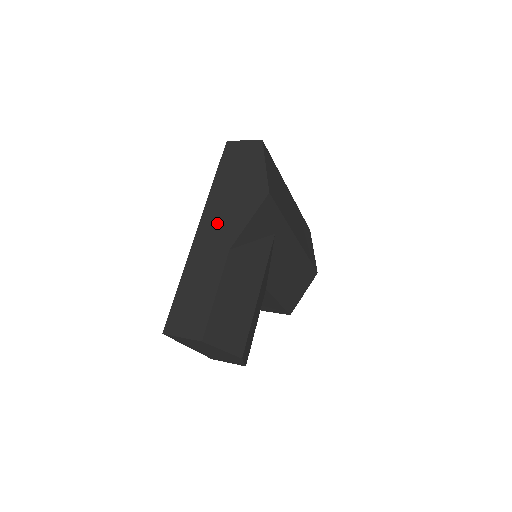
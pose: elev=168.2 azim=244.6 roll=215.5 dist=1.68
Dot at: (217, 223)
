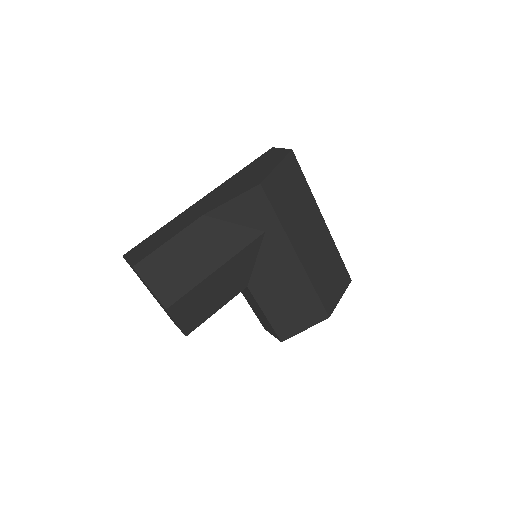
Dot at: (214, 197)
